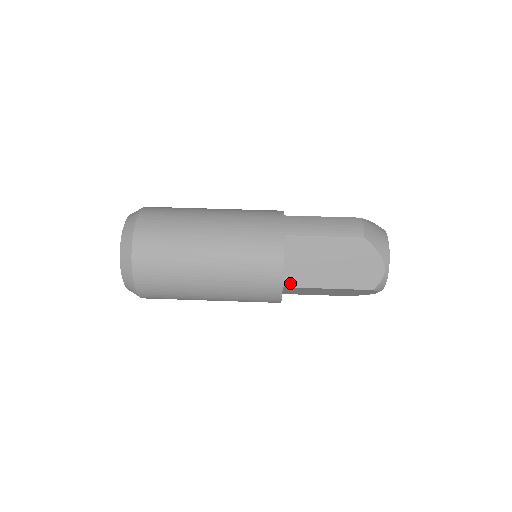
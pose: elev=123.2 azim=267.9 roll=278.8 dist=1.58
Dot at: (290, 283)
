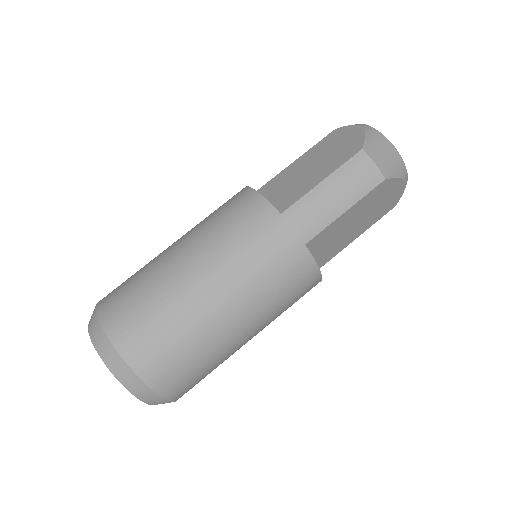
Dot at: (320, 266)
